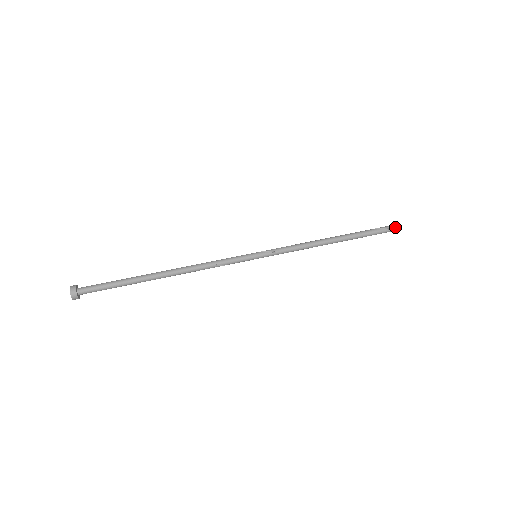
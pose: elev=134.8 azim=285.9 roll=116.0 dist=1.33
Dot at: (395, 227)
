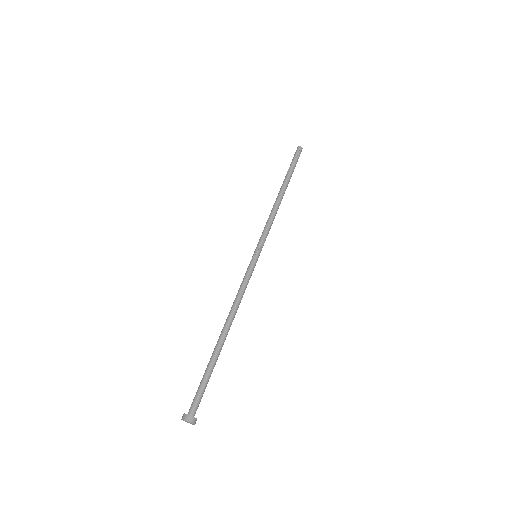
Dot at: occluded
